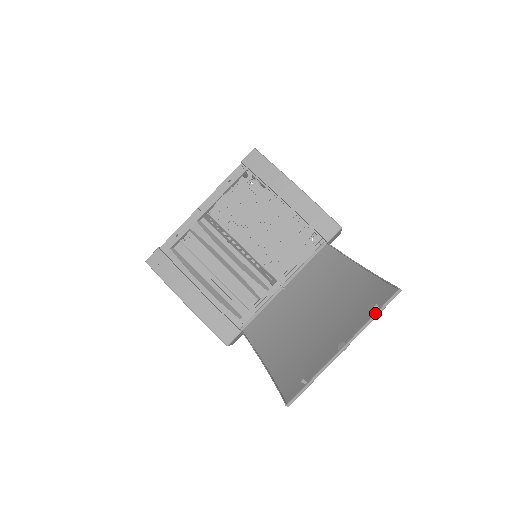
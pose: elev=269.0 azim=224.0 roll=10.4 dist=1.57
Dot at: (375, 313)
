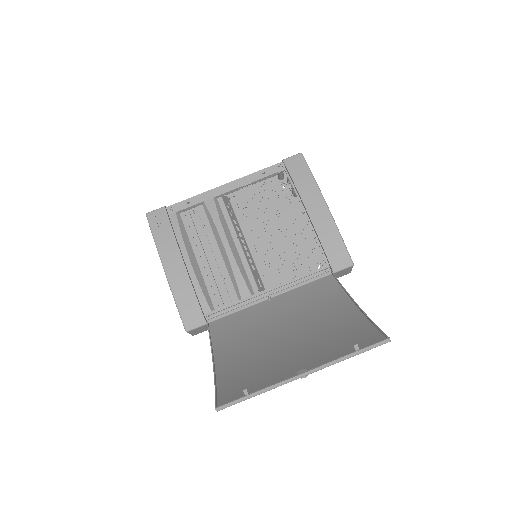
Dot at: (352, 352)
